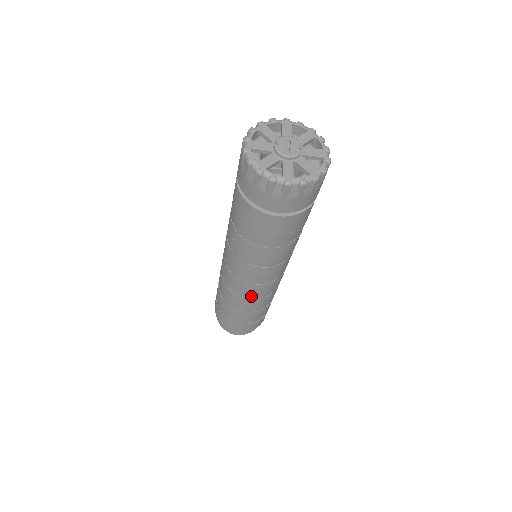
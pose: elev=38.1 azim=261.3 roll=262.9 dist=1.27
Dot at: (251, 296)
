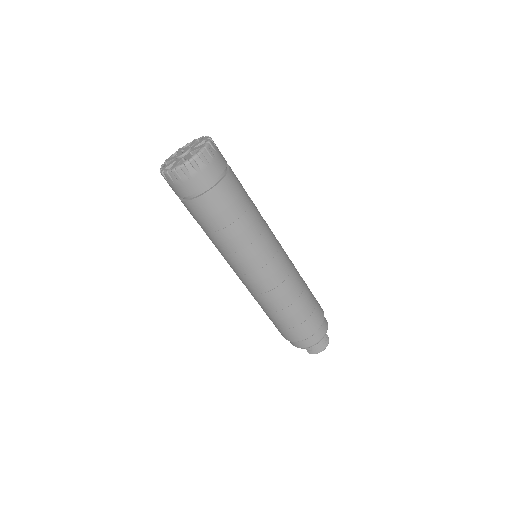
Dot at: (276, 282)
